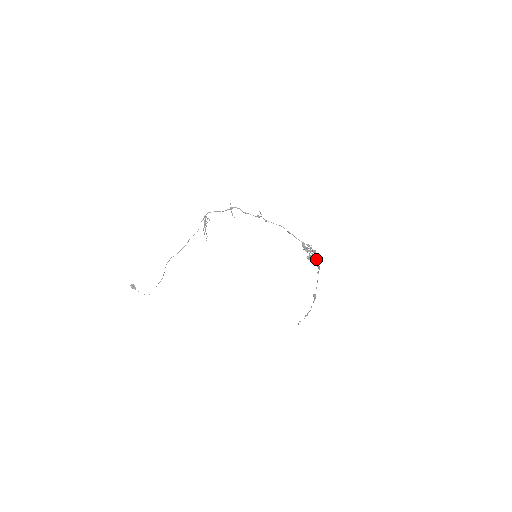
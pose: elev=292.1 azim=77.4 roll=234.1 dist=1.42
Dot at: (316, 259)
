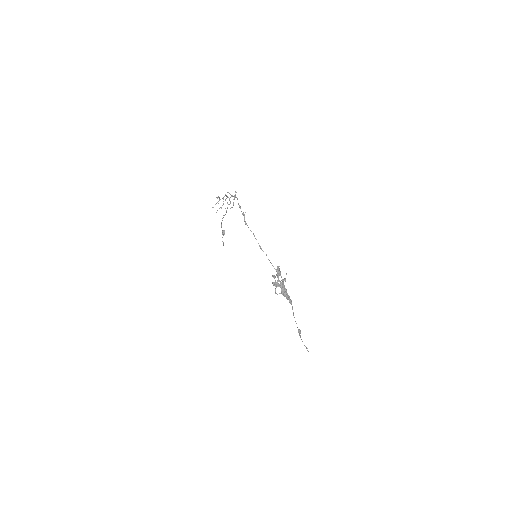
Dot at: (284, 291)
